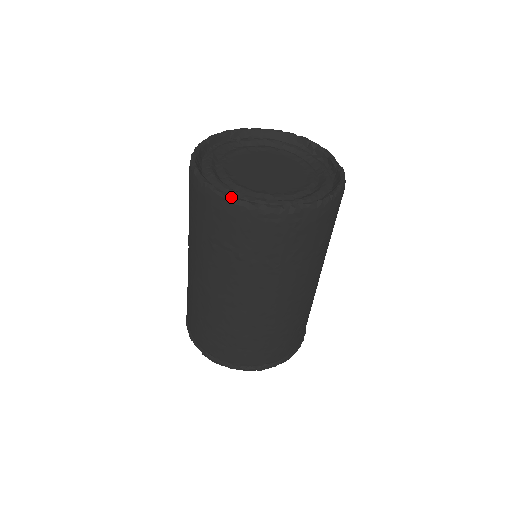
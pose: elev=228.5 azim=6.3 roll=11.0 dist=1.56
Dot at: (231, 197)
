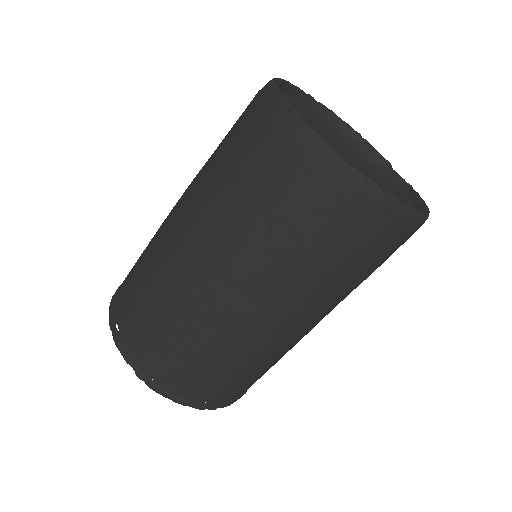
Dot at: occluded
